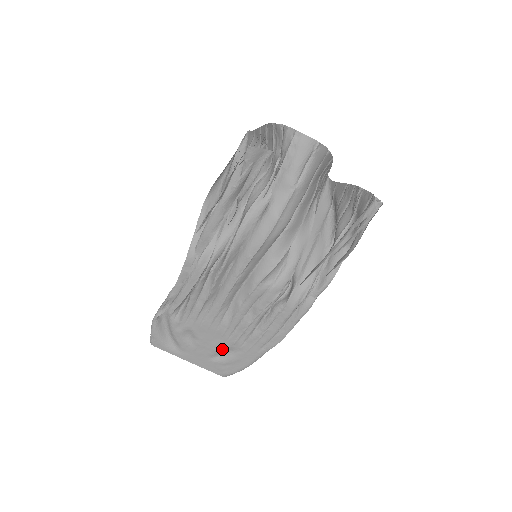
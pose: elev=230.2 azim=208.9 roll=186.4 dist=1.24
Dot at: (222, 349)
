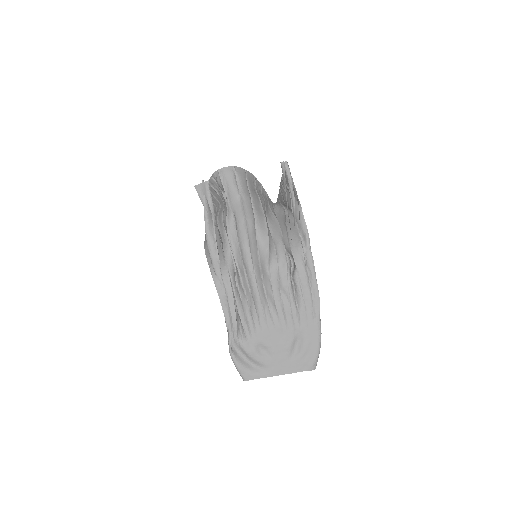
Dot at: (291, 343)
